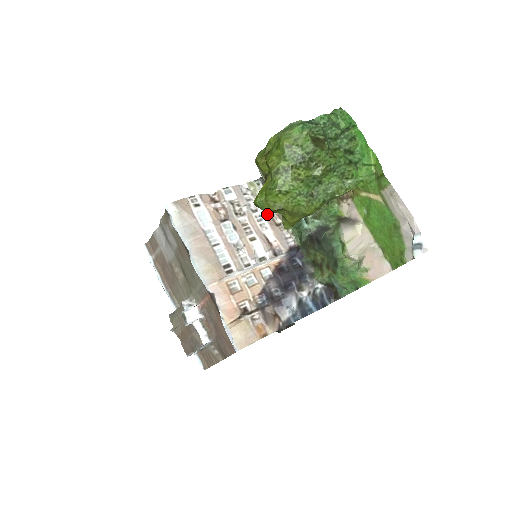
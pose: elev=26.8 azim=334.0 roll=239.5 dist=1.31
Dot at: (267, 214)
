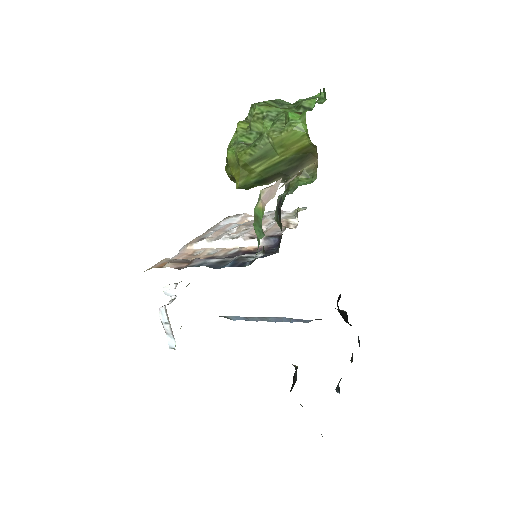
Dot at: (284, 220)
